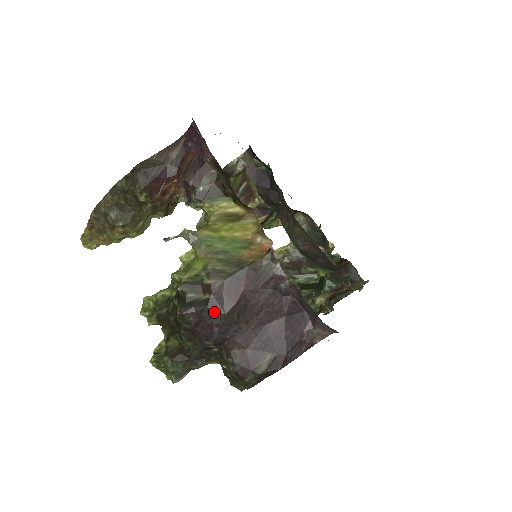
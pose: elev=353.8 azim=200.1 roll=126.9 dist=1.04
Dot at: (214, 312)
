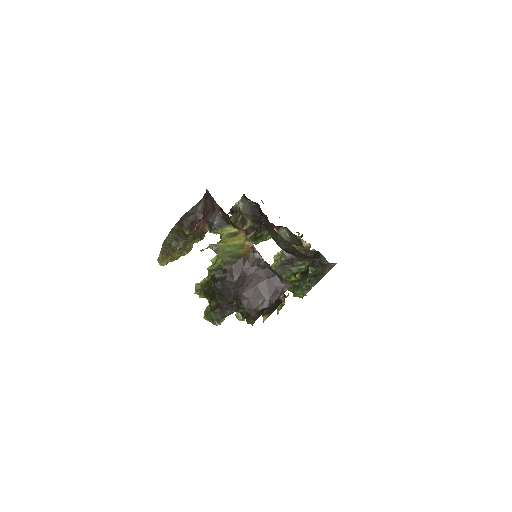
Dot at: (230, 282)
